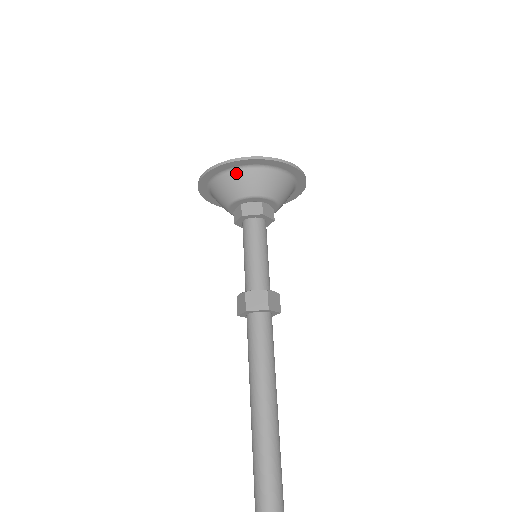
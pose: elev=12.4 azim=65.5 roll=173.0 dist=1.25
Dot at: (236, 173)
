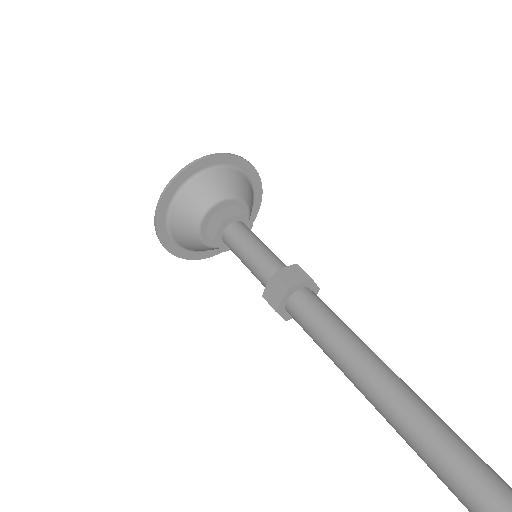
Dot at: (200, 179)
